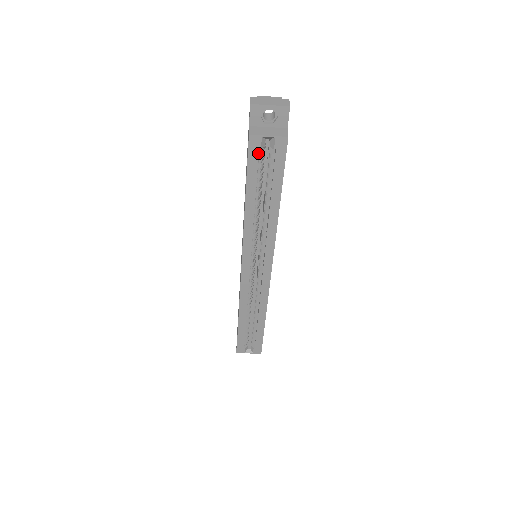
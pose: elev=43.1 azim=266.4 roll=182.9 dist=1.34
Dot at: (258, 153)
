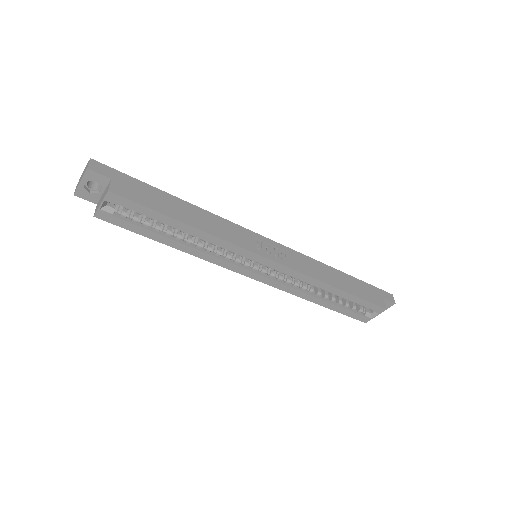
Dot at: (117, 218)
